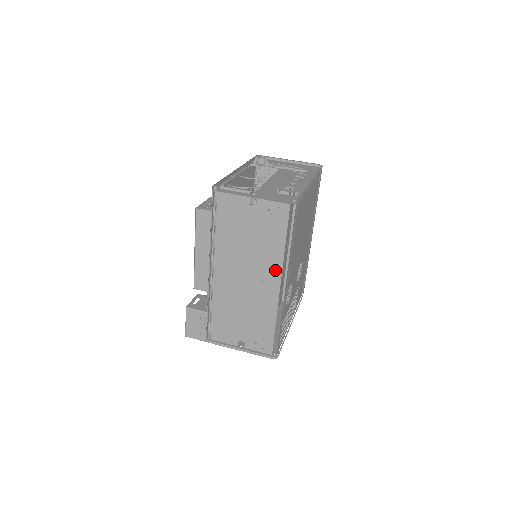
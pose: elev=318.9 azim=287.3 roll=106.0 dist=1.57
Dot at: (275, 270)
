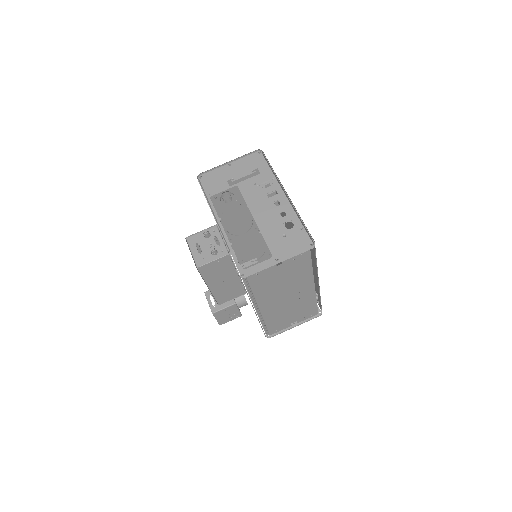
Dot at: (308, 282)
